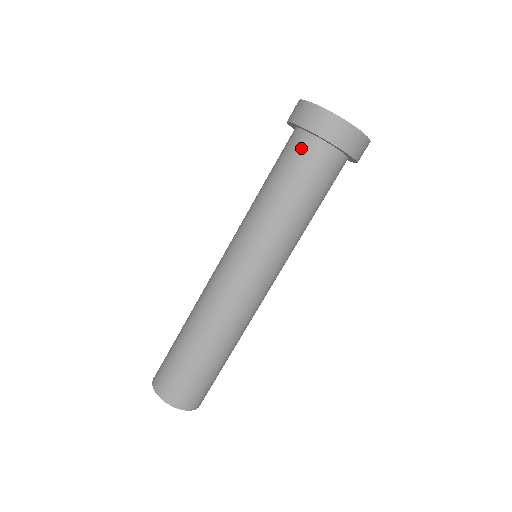
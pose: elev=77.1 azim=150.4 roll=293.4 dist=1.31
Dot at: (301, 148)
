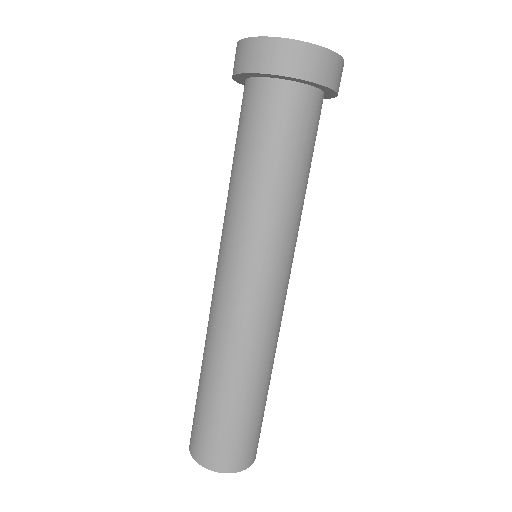
Dot at: (255, 100)
